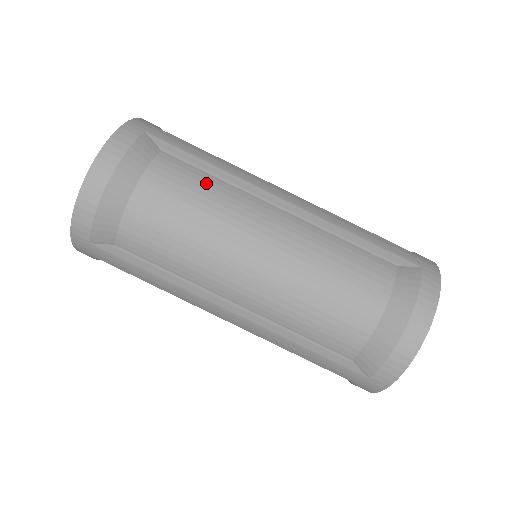
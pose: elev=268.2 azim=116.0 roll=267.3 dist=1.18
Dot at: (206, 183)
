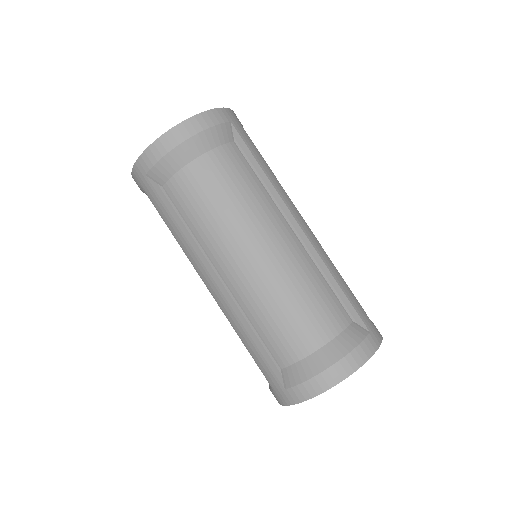
Dot at: (252, 182)
